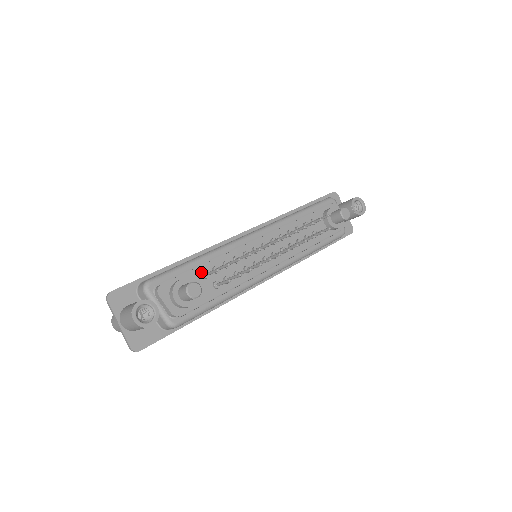
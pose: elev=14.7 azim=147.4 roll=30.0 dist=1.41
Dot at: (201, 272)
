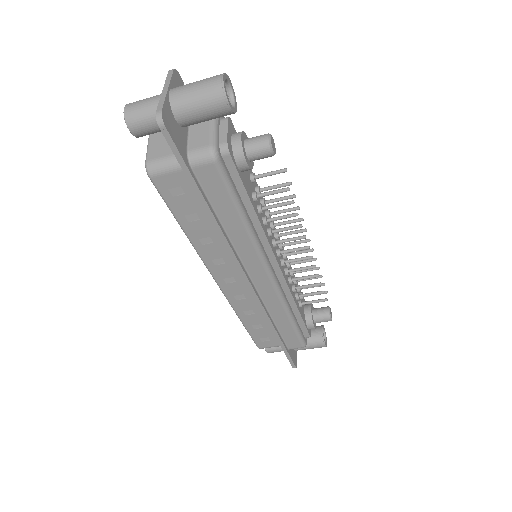
Dot at: (250, 172)
